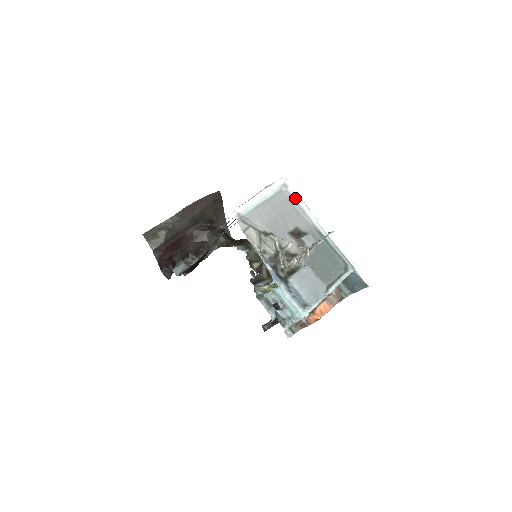
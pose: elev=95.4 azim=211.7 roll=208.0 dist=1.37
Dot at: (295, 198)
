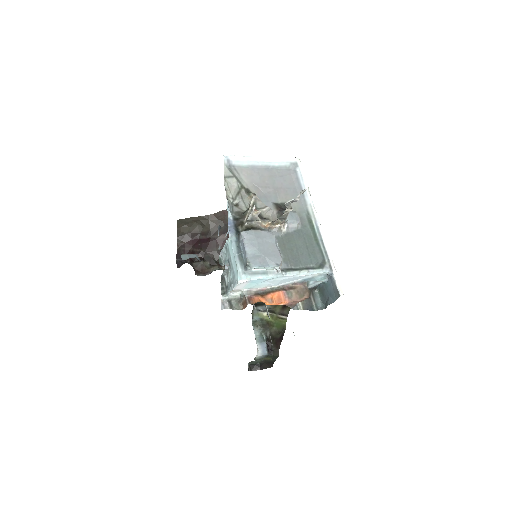
Dot at: (300, 179)
